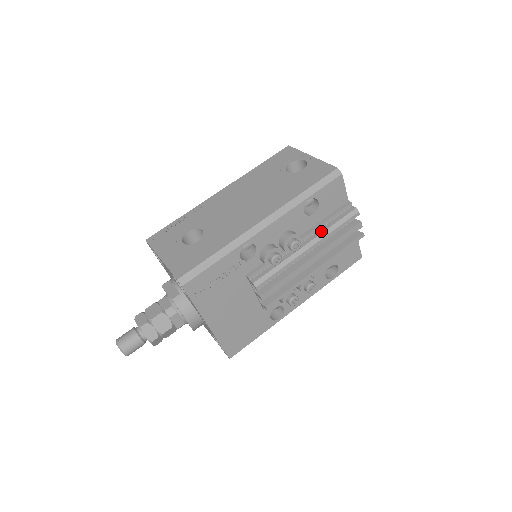
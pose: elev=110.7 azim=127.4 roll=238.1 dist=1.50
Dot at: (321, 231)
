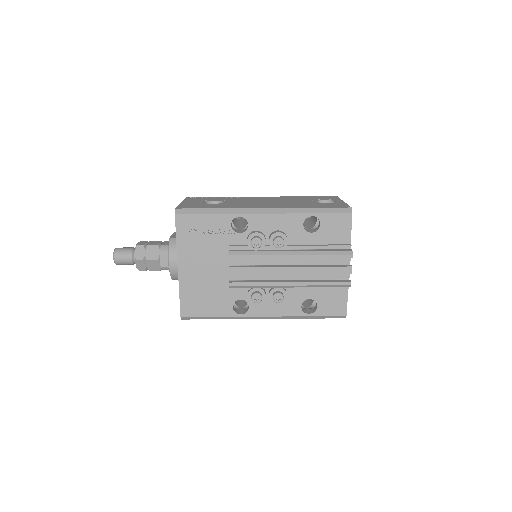
Dot at: (310, 250)
